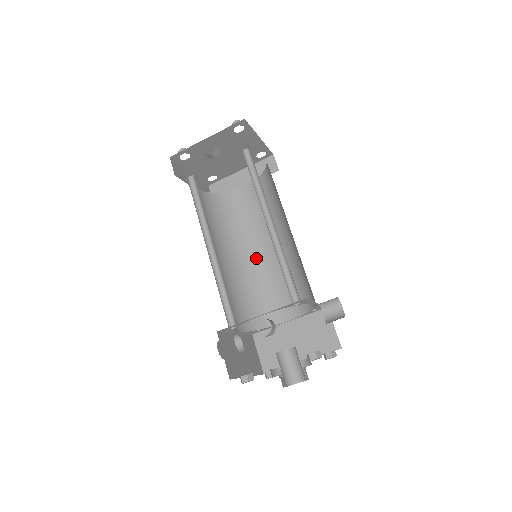
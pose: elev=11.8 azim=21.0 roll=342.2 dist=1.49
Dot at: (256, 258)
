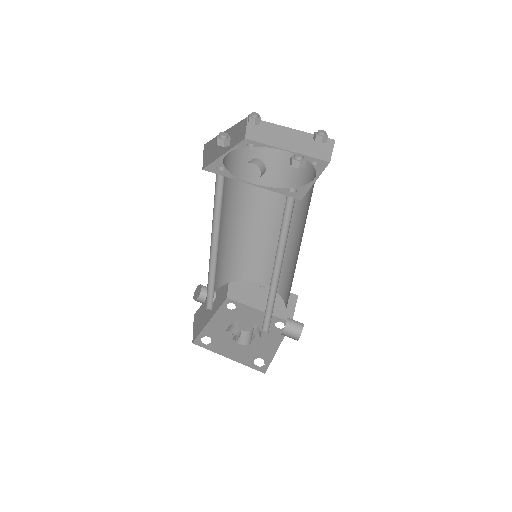
Dot at: (261, 226)
